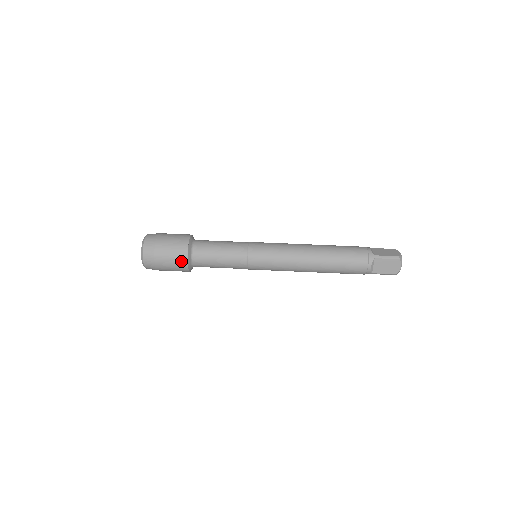
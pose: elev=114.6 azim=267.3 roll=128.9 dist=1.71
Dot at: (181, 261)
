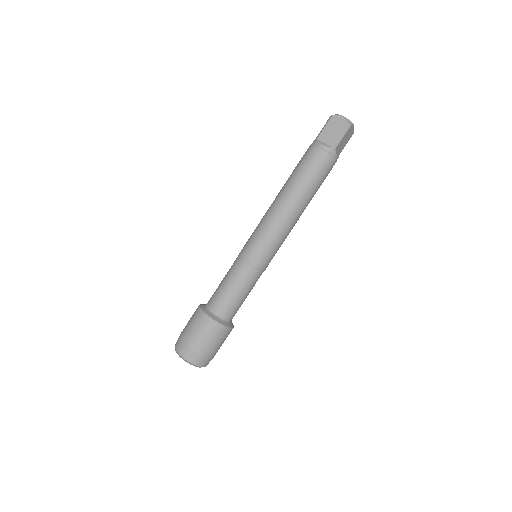
Dot at: (228, 334)
